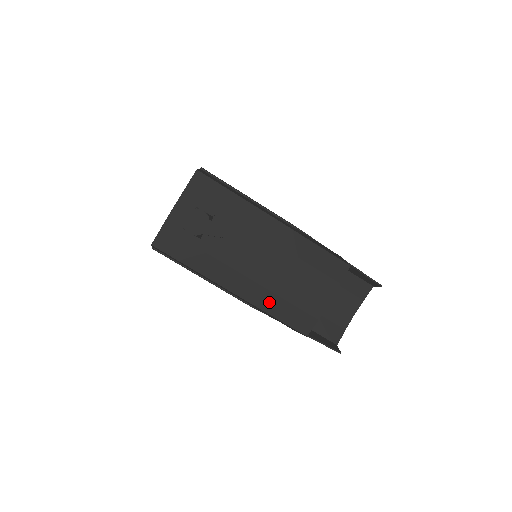
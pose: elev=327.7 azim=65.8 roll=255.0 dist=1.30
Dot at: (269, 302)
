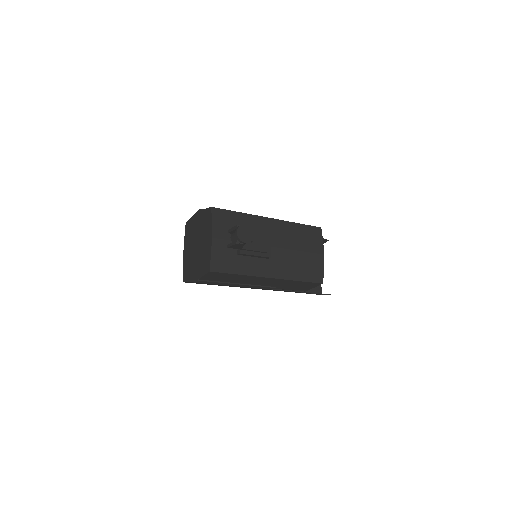
Dot at: (294, 273)
